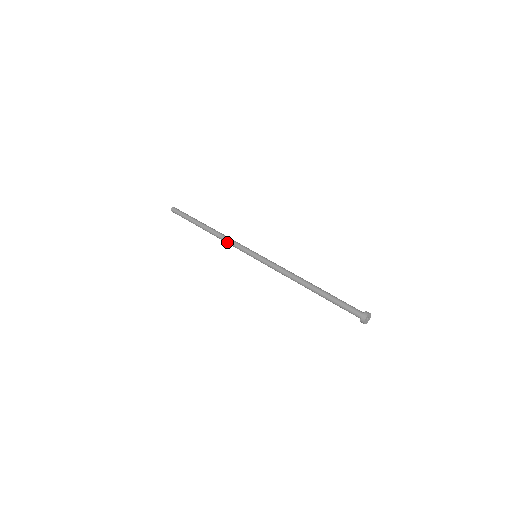
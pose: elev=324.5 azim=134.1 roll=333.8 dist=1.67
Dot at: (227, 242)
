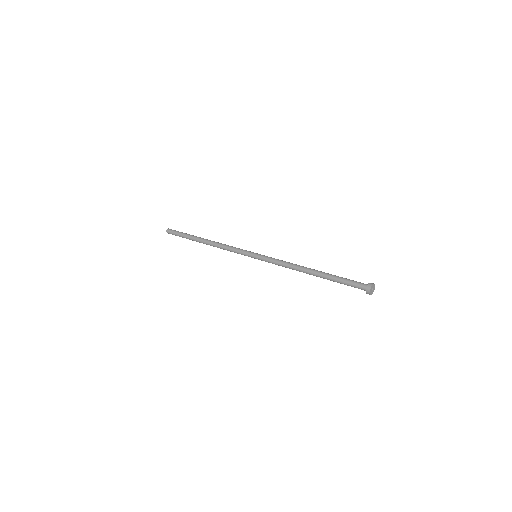
Dot at: occluded
